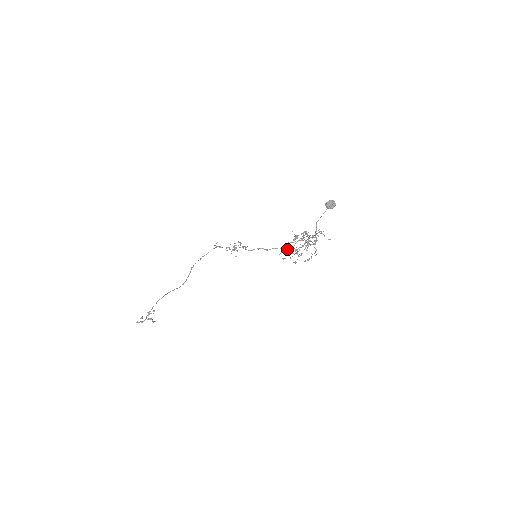
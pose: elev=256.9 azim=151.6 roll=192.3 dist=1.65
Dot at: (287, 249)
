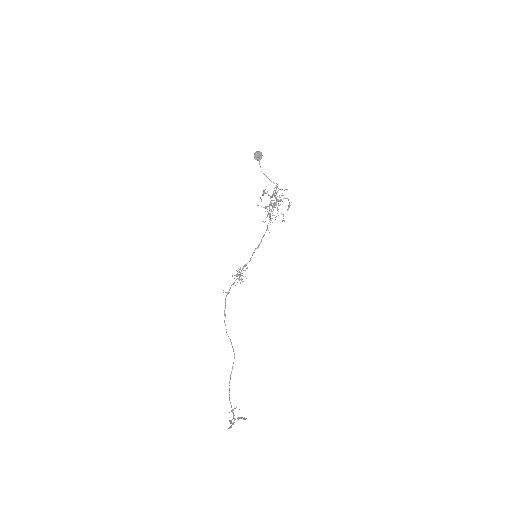
Dot at: occluded
